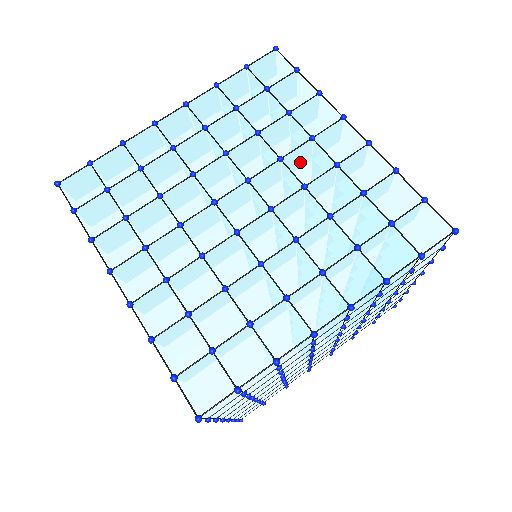
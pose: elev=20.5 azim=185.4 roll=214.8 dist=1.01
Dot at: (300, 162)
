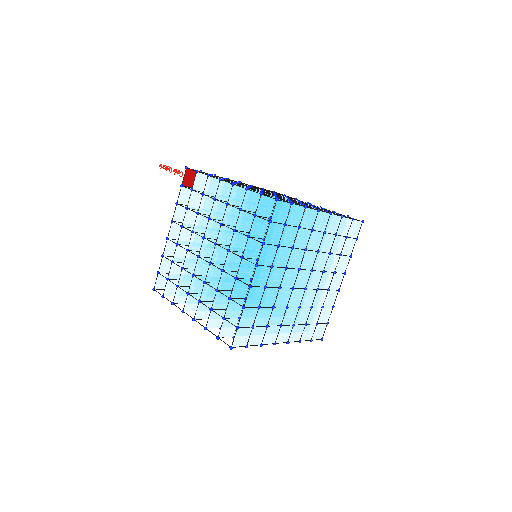
Dot at: (325, 278)
